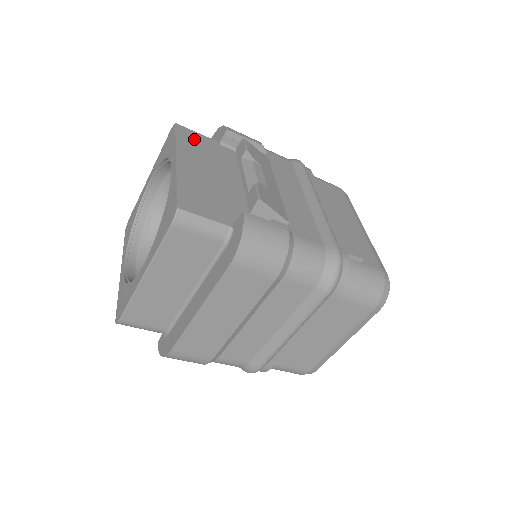
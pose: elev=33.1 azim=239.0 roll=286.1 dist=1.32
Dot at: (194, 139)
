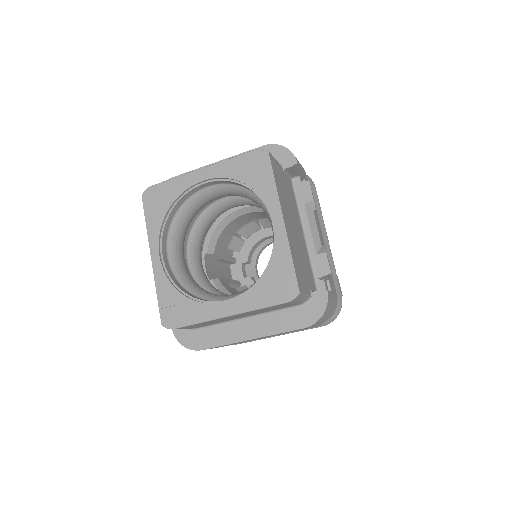
Dot at: (278, 173)
